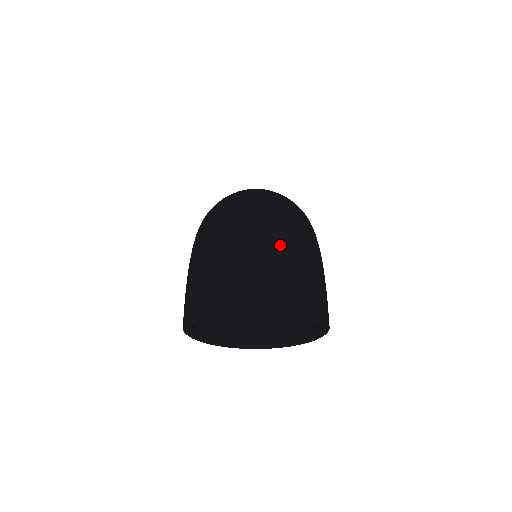
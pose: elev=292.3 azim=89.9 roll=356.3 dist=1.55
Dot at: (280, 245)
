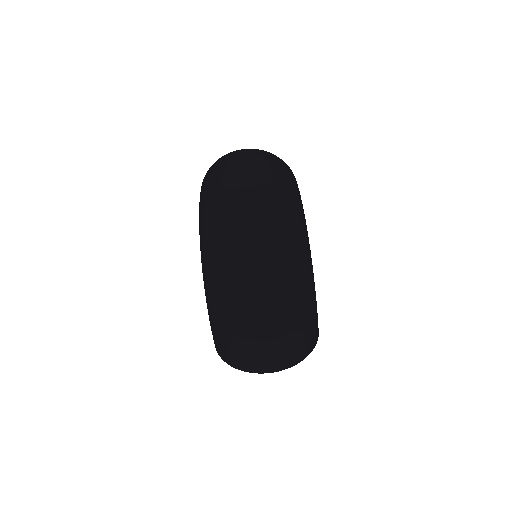
Dot at: (282, 328)
